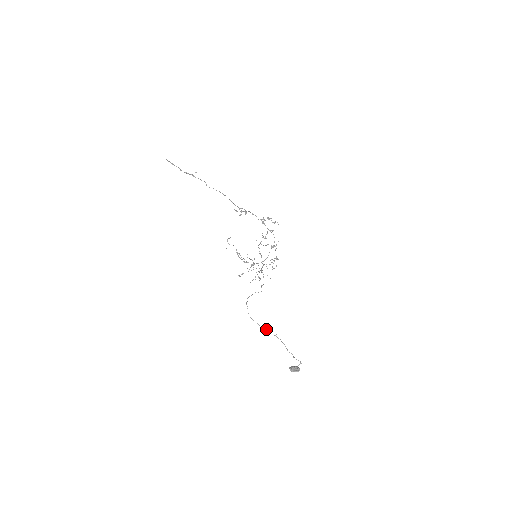
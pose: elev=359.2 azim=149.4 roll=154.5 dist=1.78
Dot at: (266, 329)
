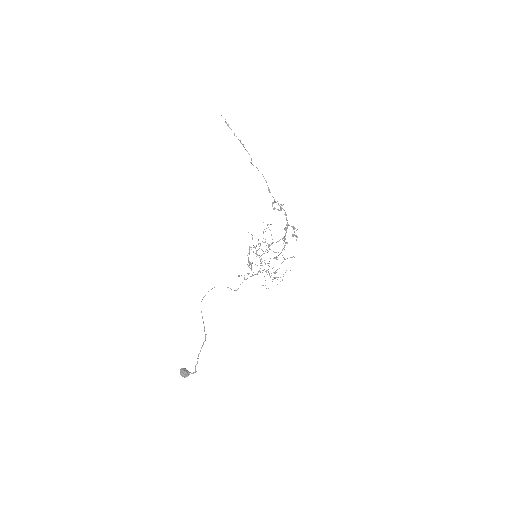
Dot at: occluded
